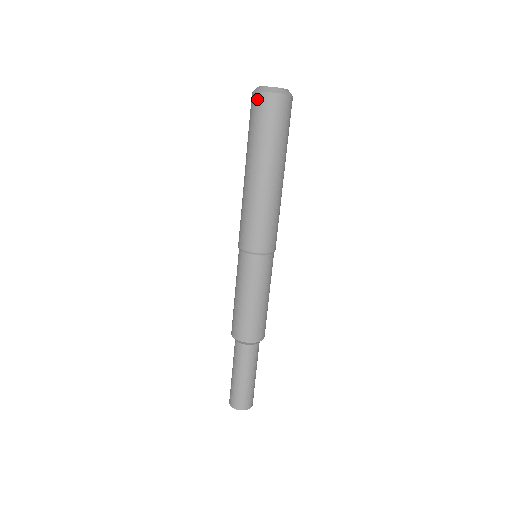
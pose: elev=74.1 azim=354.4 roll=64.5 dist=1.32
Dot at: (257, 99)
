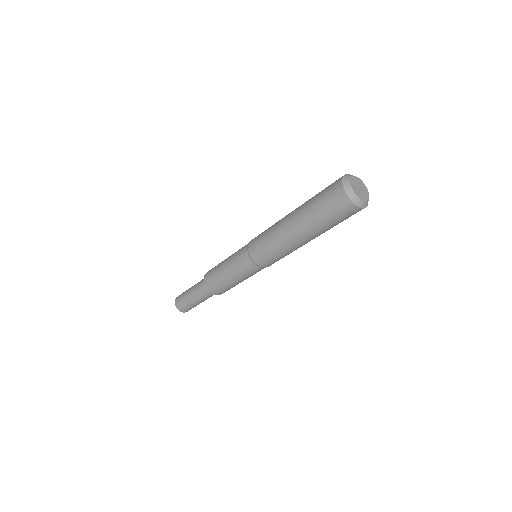
Dot at: (355, 211)
